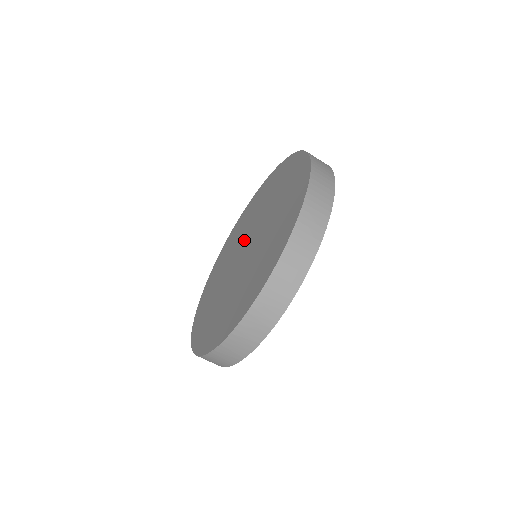
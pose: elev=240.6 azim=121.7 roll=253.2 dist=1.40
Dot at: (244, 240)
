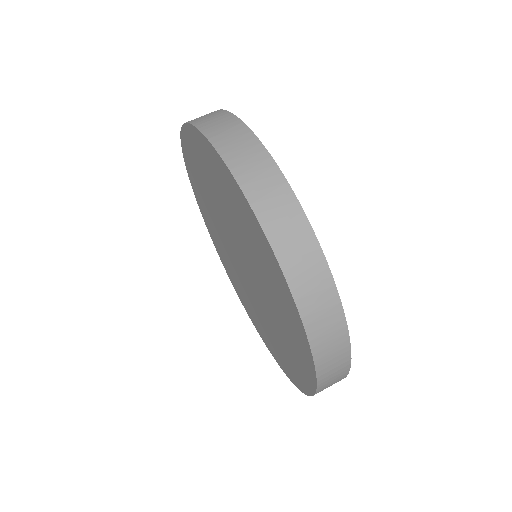
Dot at: (244, 280)
